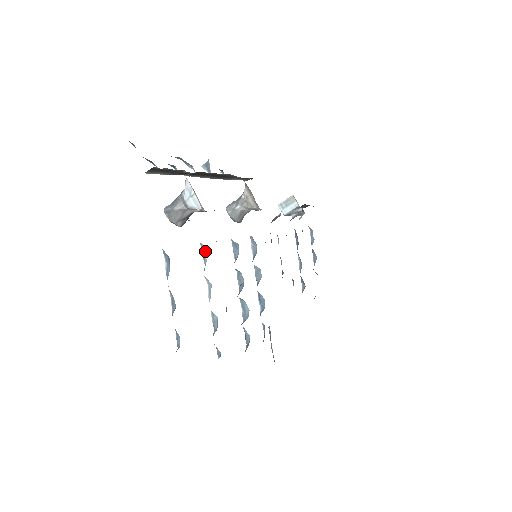
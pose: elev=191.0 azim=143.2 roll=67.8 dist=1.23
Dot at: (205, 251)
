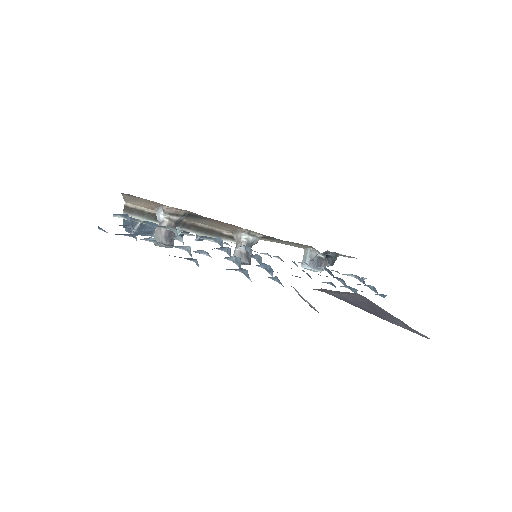
Dot at: (176, 231)
